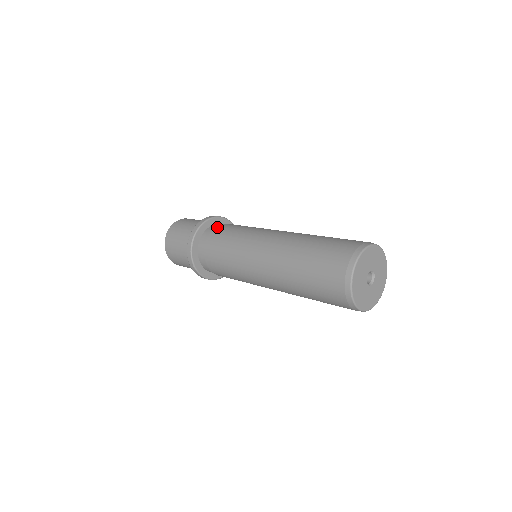
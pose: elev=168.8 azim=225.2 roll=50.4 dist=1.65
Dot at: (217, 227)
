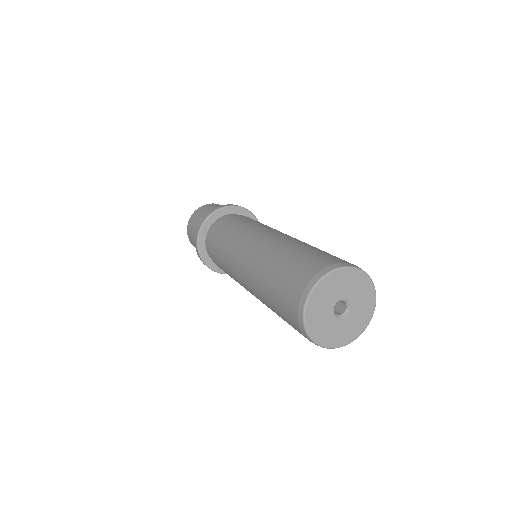
Dot at: (212, 232)
